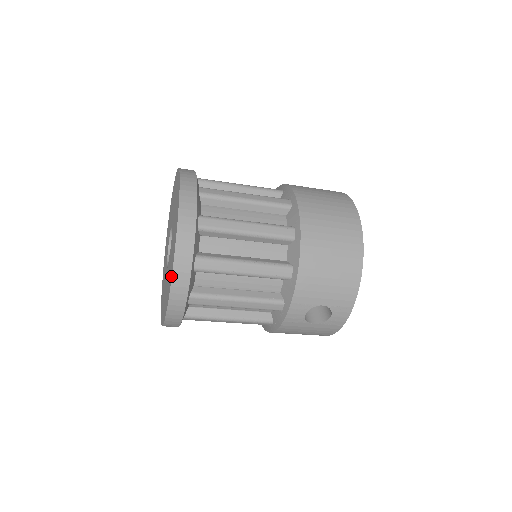
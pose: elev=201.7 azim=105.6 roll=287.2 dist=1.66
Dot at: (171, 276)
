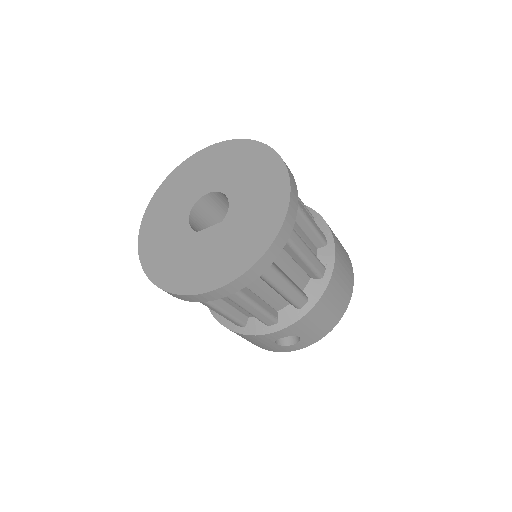
Dot at: (243, 270)
